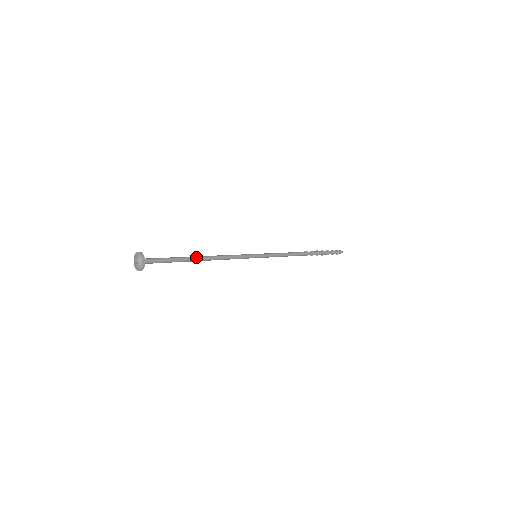
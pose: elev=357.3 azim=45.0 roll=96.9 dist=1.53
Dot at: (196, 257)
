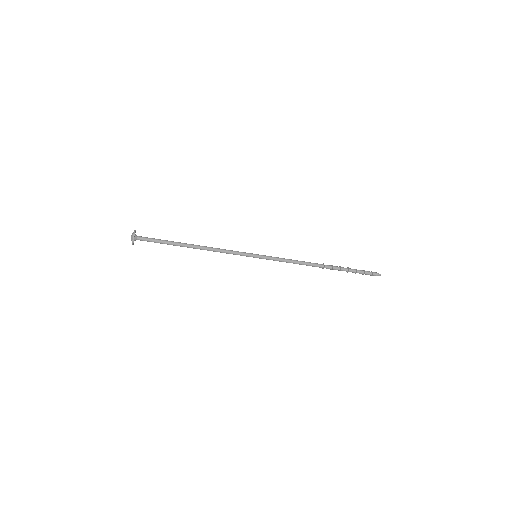
Dot at: (187, 244)
